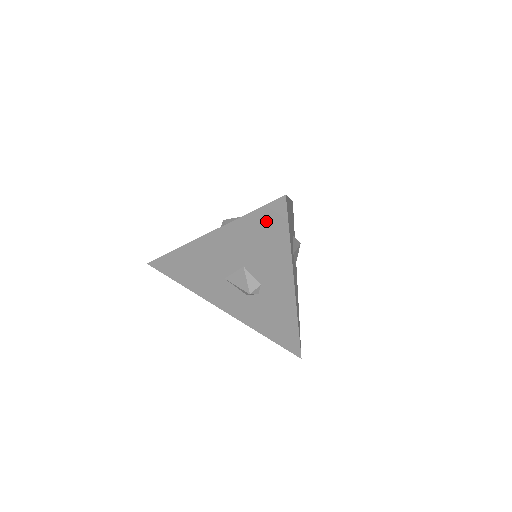
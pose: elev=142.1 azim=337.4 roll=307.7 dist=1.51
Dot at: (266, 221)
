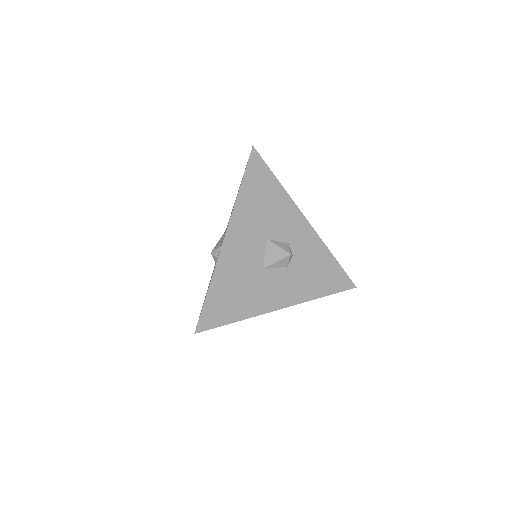
Dot at: (255, 179)
